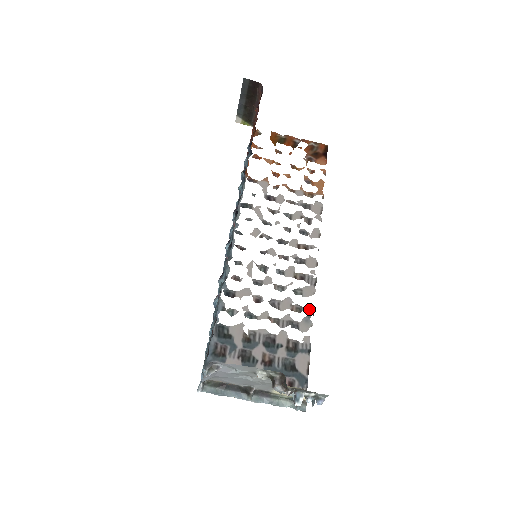
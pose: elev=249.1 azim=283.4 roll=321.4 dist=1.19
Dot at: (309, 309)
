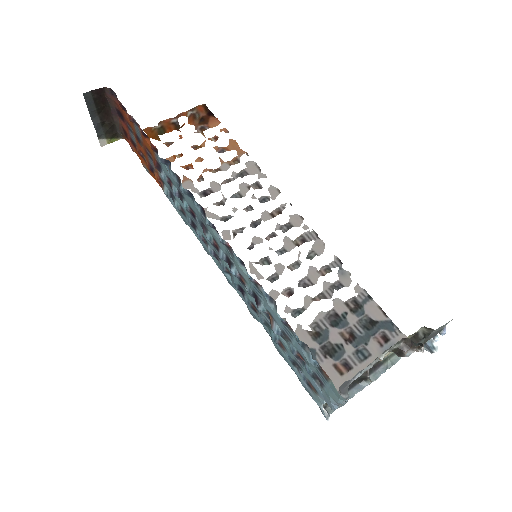
Dot at: (334, 262)
